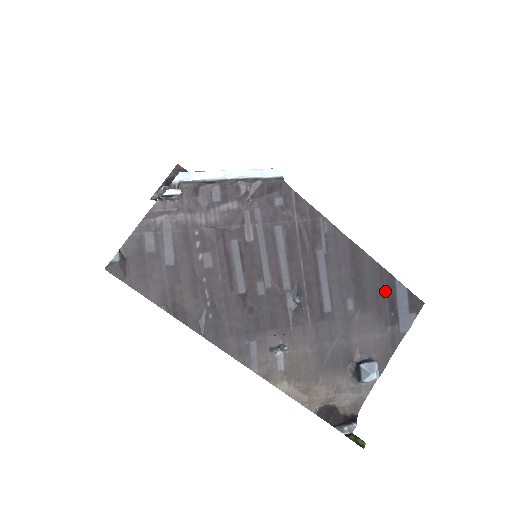
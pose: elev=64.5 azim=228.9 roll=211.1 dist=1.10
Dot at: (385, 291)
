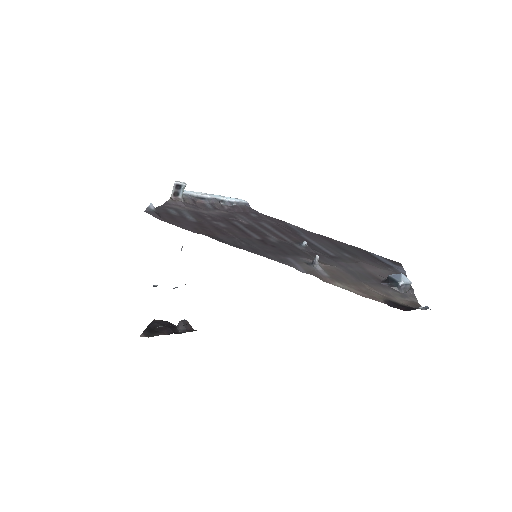
Dot at: (366, 254)
